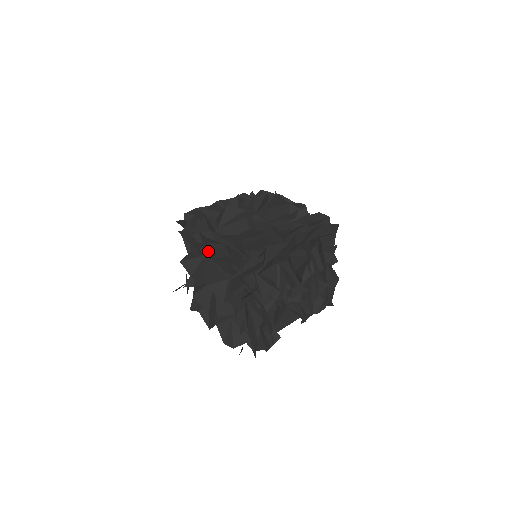
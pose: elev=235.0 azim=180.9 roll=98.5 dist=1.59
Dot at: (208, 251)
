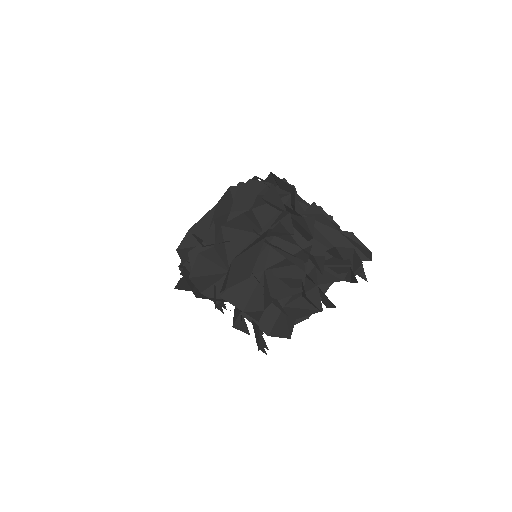
Dot at: occluded
